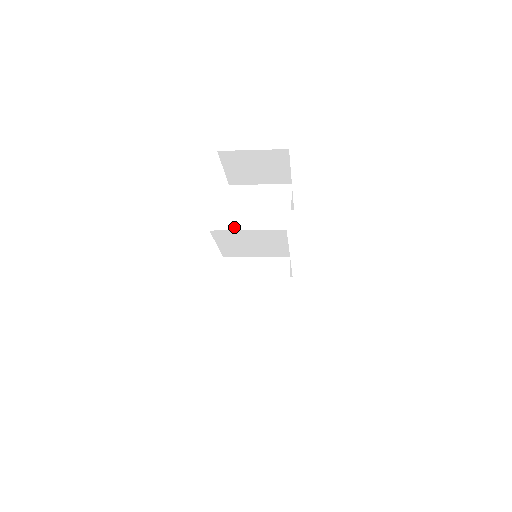
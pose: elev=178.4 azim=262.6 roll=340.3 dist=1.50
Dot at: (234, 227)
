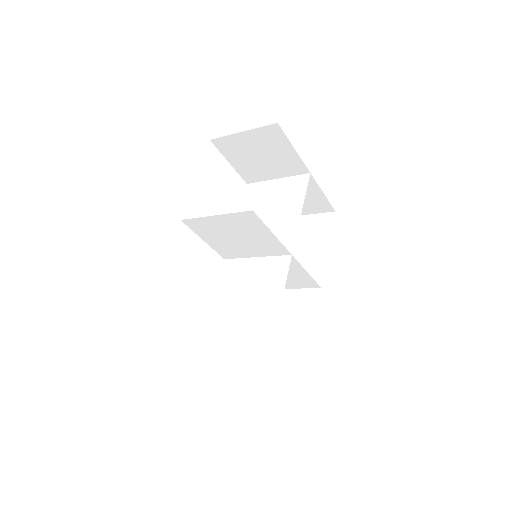
Dot at: occluded
